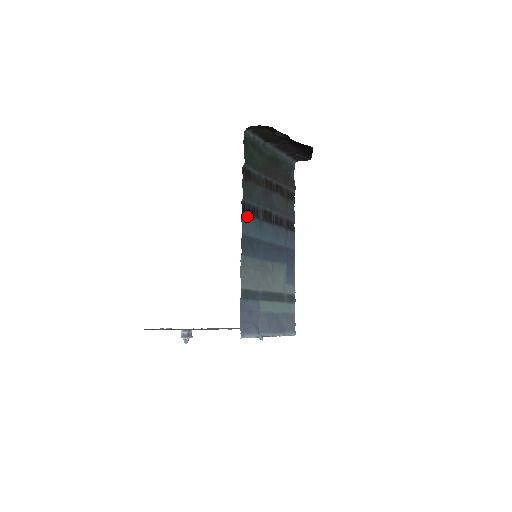
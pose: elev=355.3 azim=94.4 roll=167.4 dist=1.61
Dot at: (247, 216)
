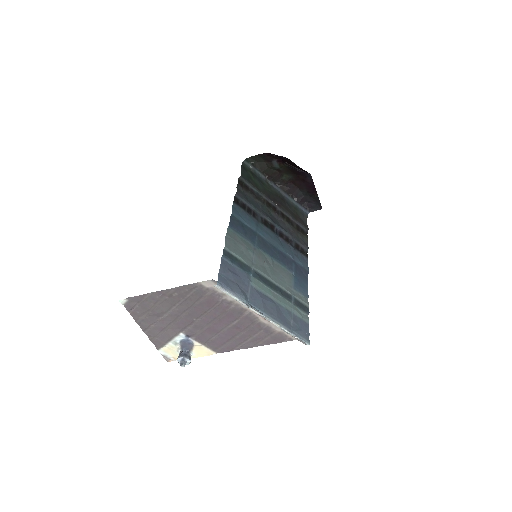
Dot at: (240, 208)
